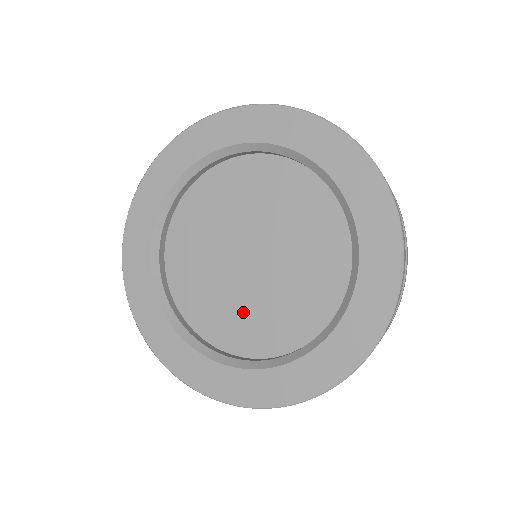
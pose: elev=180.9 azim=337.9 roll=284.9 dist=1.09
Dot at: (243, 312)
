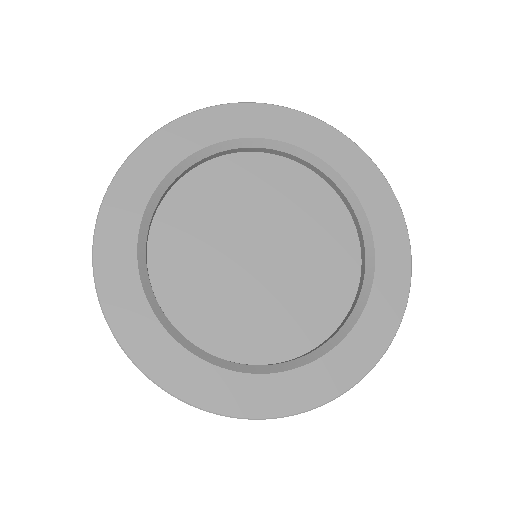
Dot at: (284, 309)
